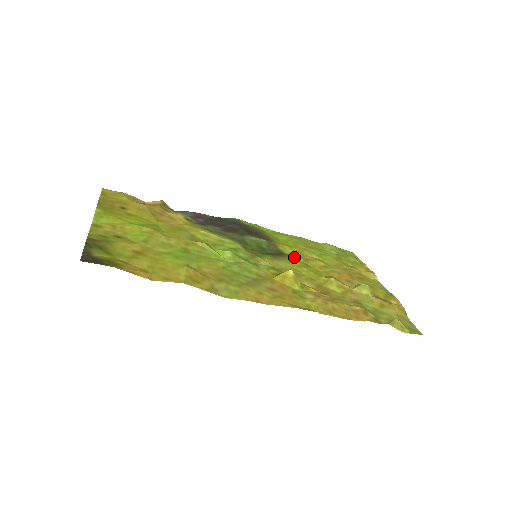
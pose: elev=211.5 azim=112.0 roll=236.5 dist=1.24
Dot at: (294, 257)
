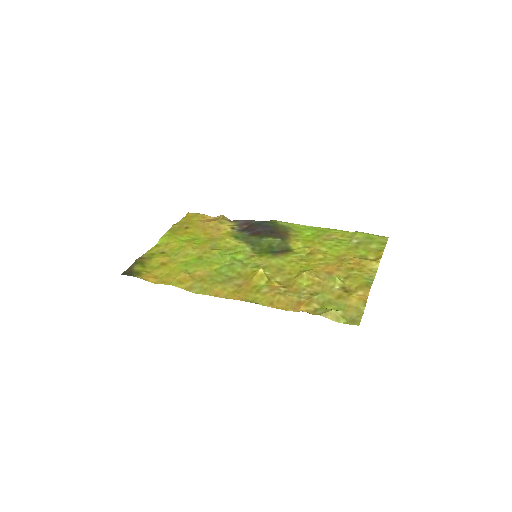
Dot at: (298, 252)
